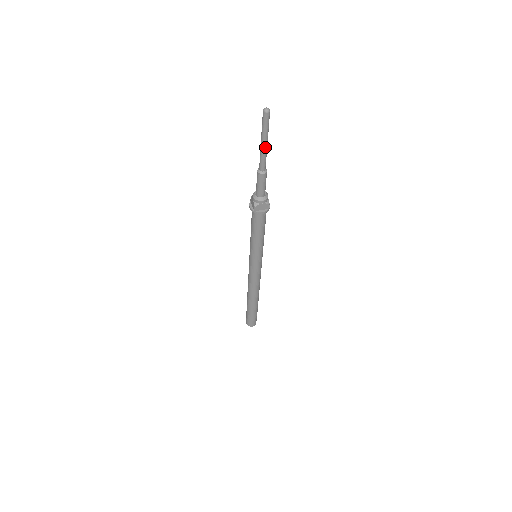
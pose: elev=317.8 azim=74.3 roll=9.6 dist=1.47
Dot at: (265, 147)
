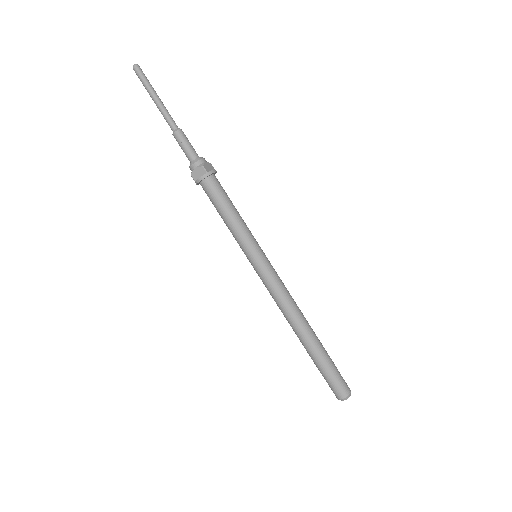
Dot at: (160, 101)
